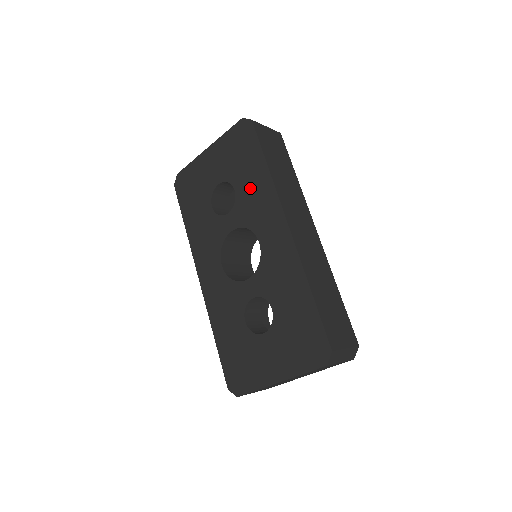
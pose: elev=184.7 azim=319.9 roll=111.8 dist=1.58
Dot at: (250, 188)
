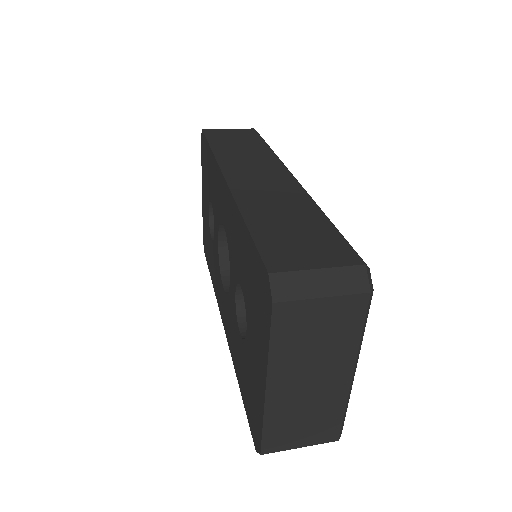
Dot at: (212, 185)
